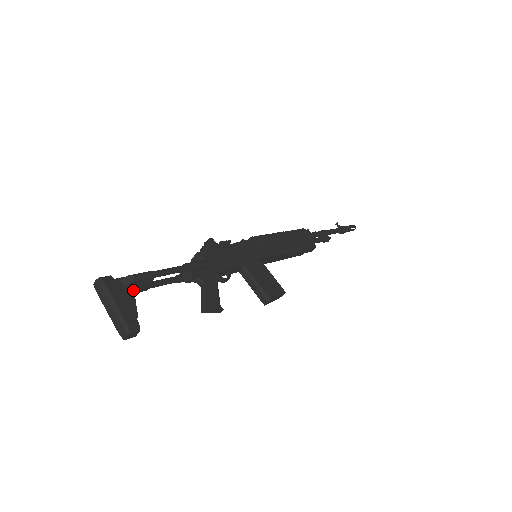
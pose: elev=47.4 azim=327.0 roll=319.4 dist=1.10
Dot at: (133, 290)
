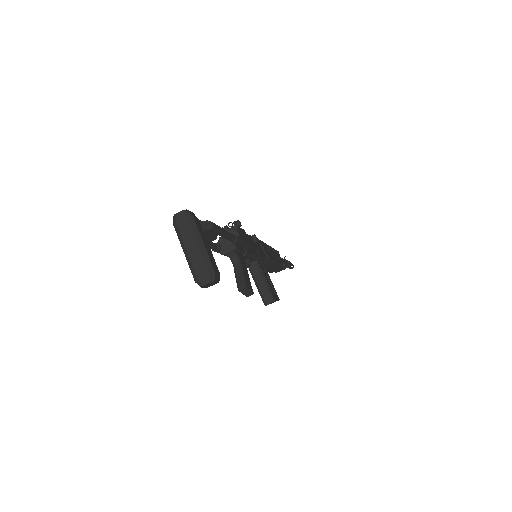
Dot at: occluded
